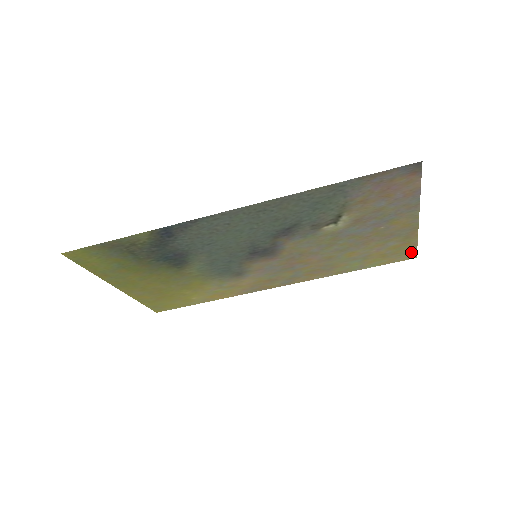
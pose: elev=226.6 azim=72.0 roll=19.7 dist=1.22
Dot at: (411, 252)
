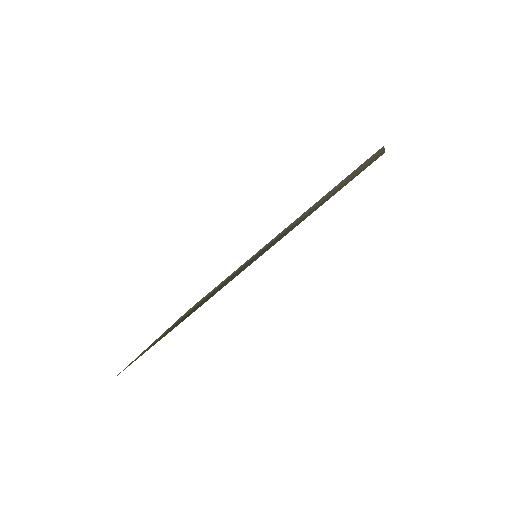
Dot at: occluded
